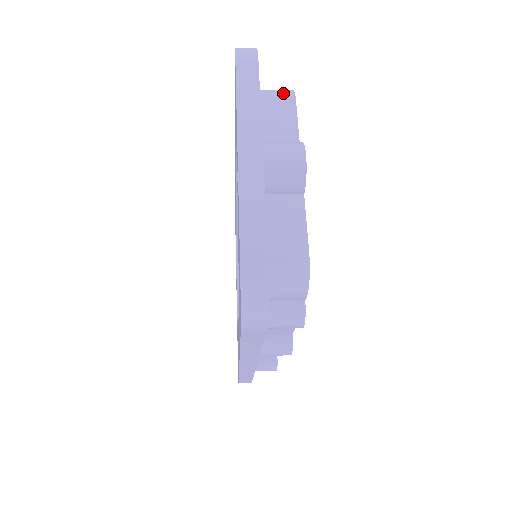
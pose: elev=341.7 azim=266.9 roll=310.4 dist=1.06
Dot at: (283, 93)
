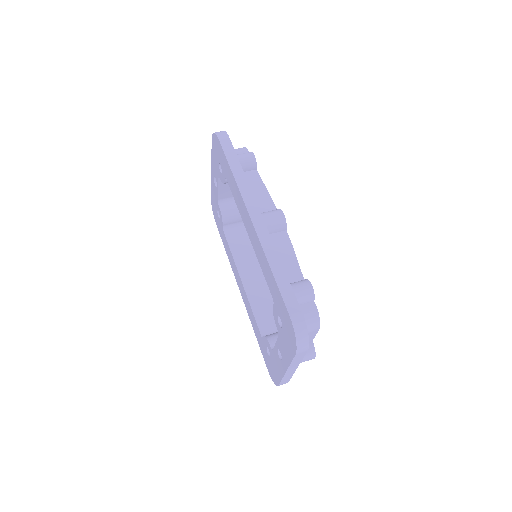
Dot at: (314, 328)
